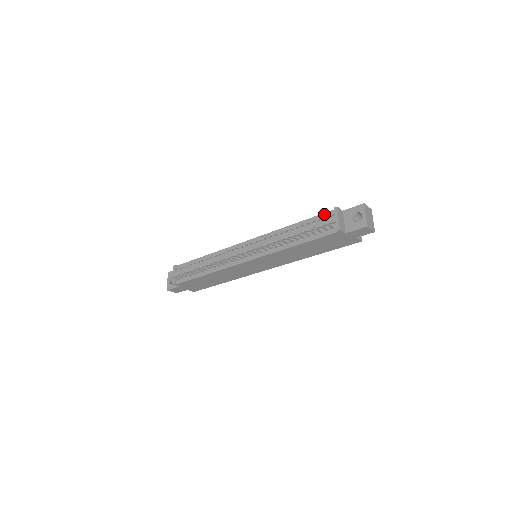
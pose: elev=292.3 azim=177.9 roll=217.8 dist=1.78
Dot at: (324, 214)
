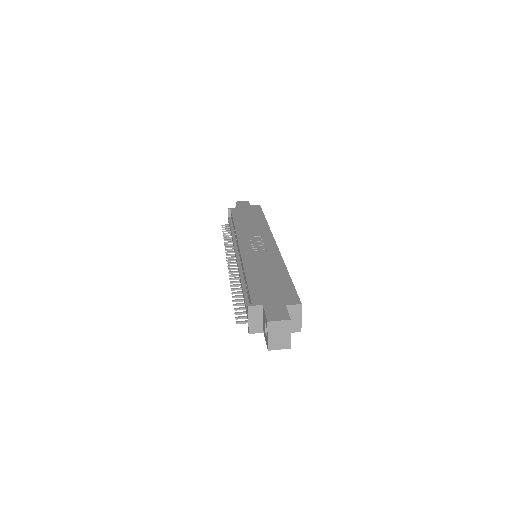
Dot at: (249, 296)
